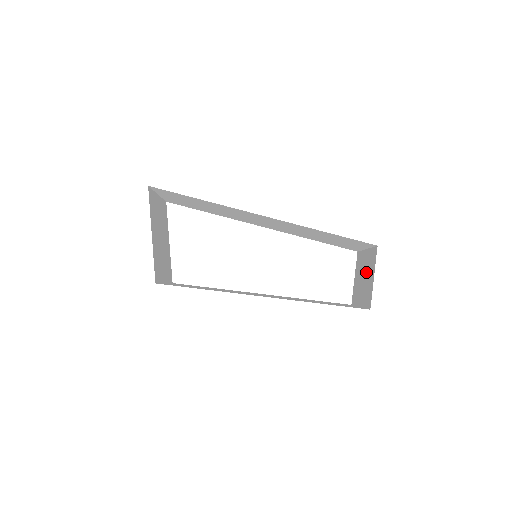
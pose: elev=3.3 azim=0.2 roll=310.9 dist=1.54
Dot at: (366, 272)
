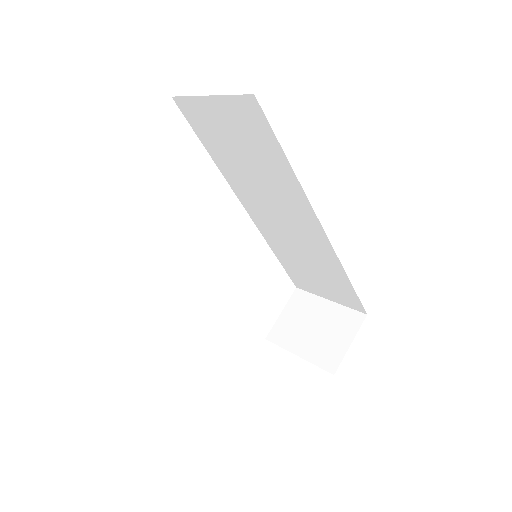
Dot at: (326, 326)
